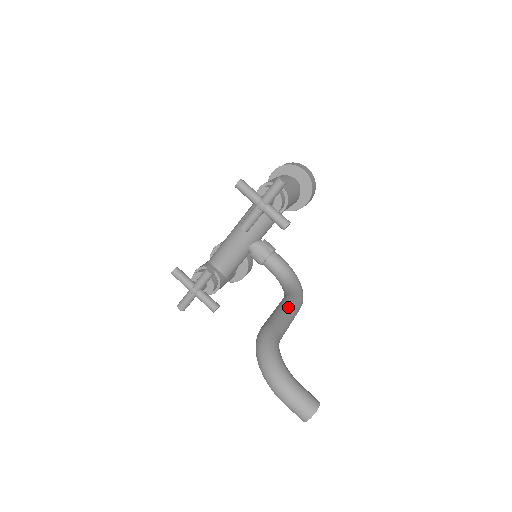
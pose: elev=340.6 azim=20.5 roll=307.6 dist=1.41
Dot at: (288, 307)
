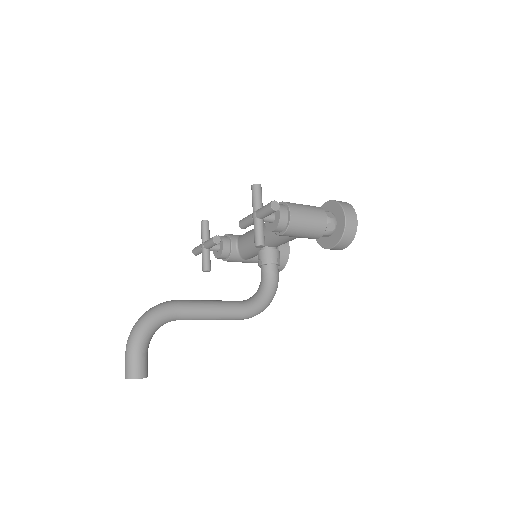
Dot at: (219, 306)
